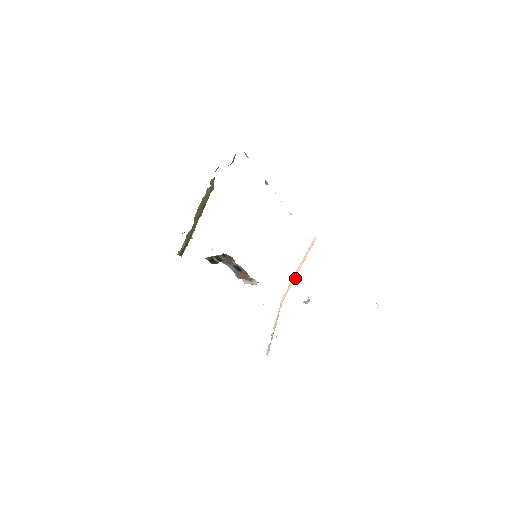
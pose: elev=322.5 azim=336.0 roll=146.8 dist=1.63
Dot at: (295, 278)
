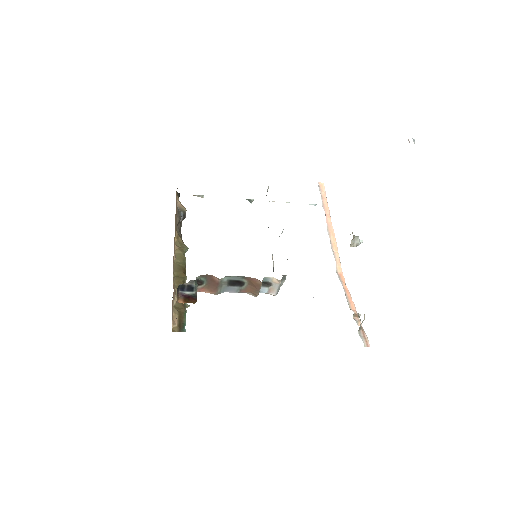
Dot at: (334, 238)
